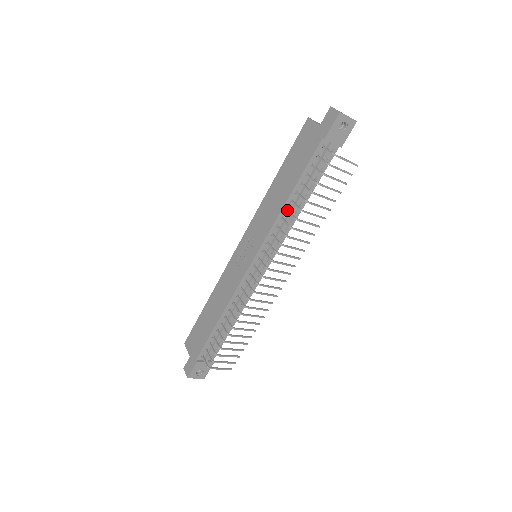
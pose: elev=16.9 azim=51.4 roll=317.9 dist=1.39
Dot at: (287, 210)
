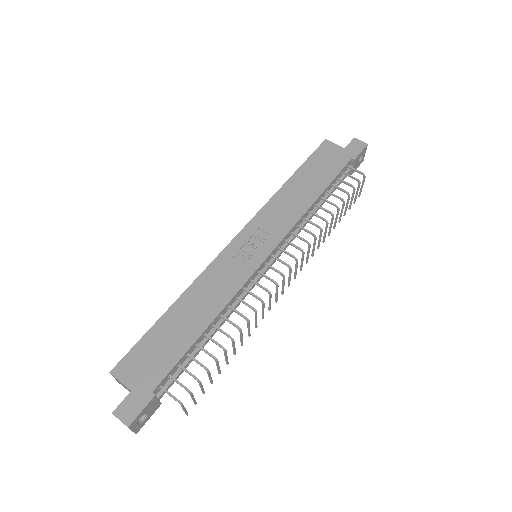
Dot at: (312, 211)
